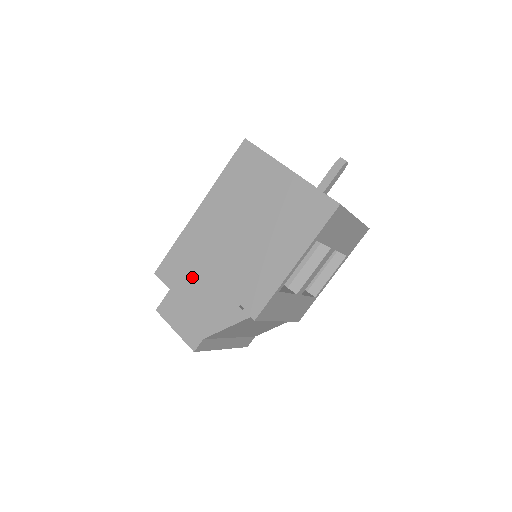
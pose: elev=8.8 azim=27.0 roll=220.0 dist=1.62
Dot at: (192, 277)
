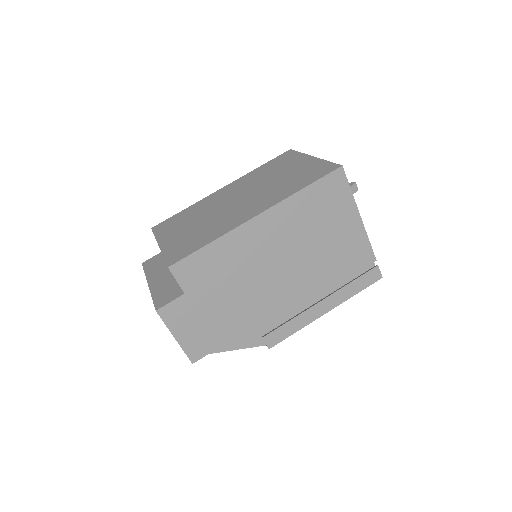
Dot at: (220, 290)
